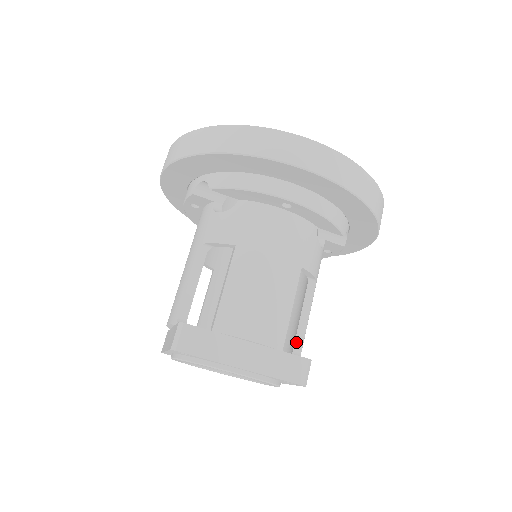
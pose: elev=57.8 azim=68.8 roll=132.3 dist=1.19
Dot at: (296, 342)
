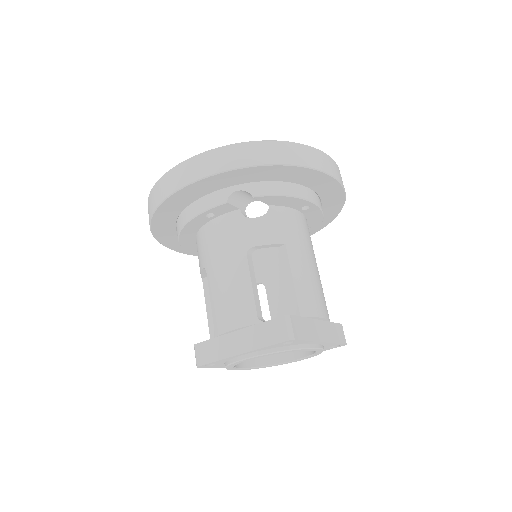
Dot at: occluded
